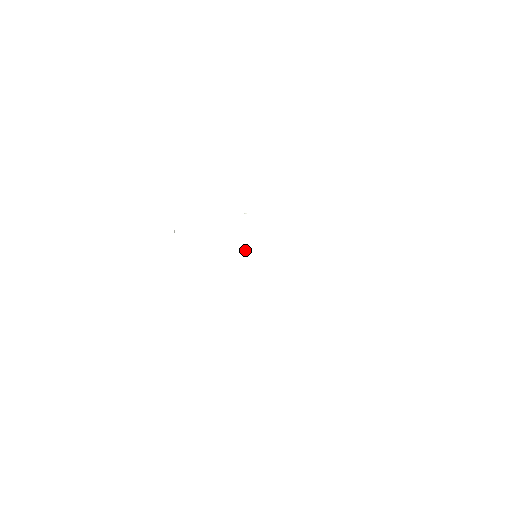
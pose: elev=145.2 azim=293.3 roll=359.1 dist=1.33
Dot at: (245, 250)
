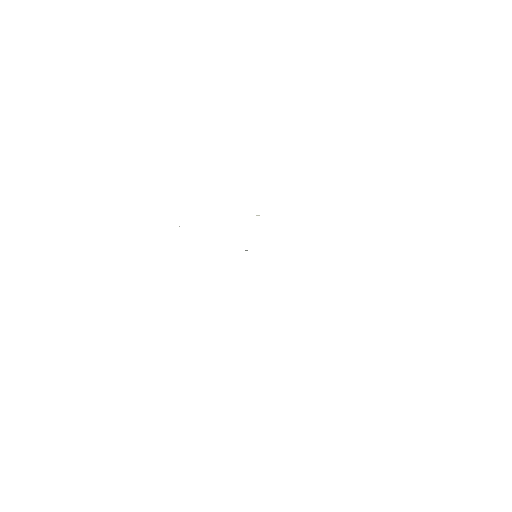
Dot at: (246, 250)
